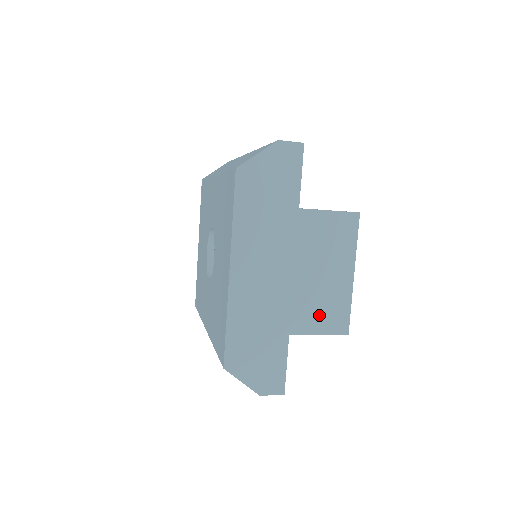
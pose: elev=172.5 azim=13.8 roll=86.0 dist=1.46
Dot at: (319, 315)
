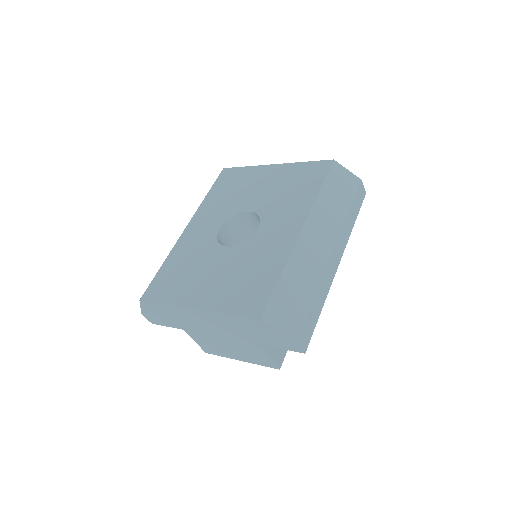
Dot at: (205, 343)
